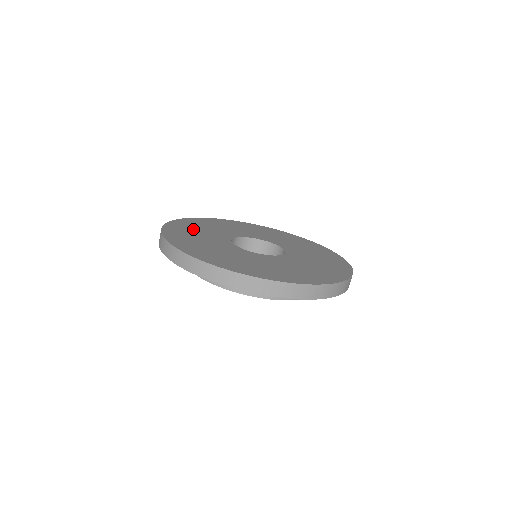
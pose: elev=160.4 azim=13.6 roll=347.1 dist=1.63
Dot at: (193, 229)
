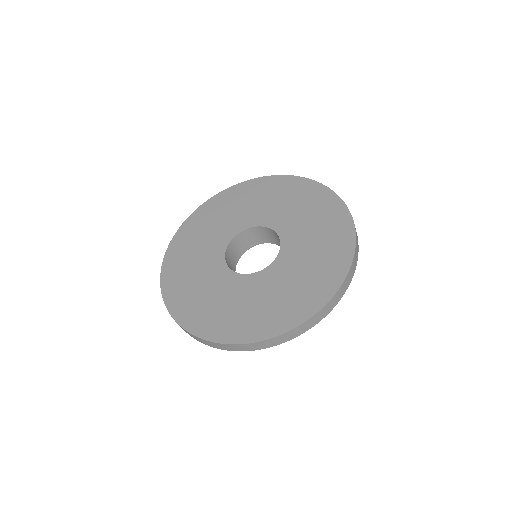
Dot at: (188, 282)
